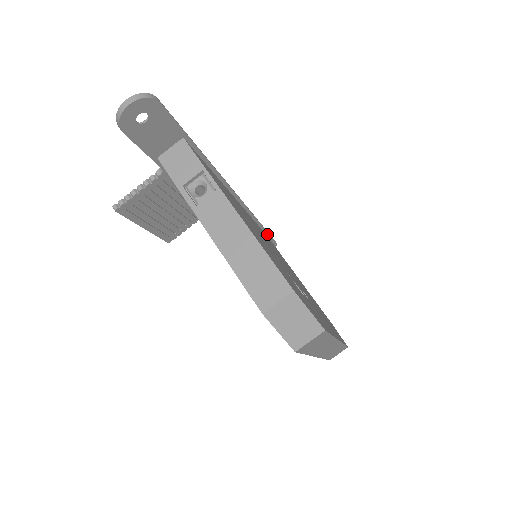
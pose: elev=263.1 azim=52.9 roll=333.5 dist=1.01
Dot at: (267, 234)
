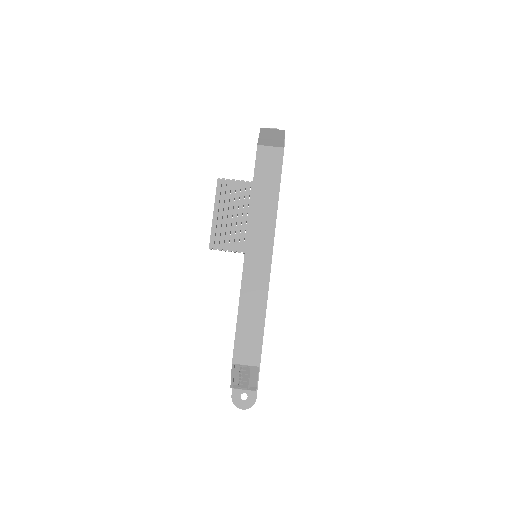
Dot at: occluded
